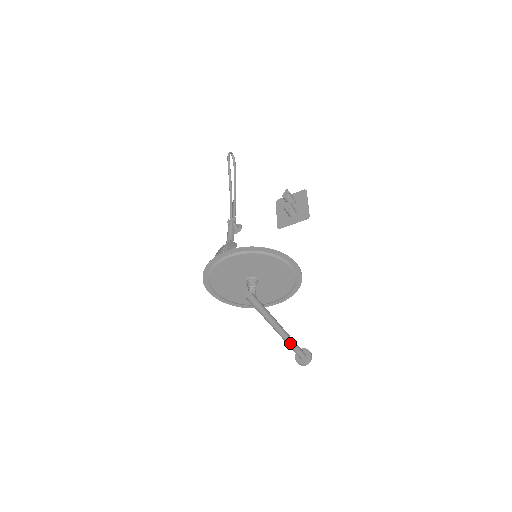
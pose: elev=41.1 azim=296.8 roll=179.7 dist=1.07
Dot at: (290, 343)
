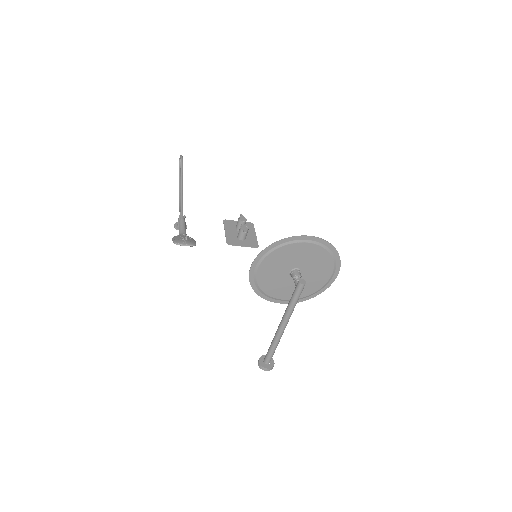
Dot at: (277, 344)
